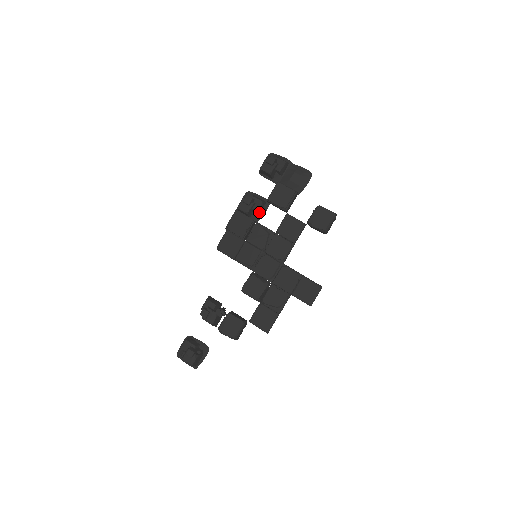
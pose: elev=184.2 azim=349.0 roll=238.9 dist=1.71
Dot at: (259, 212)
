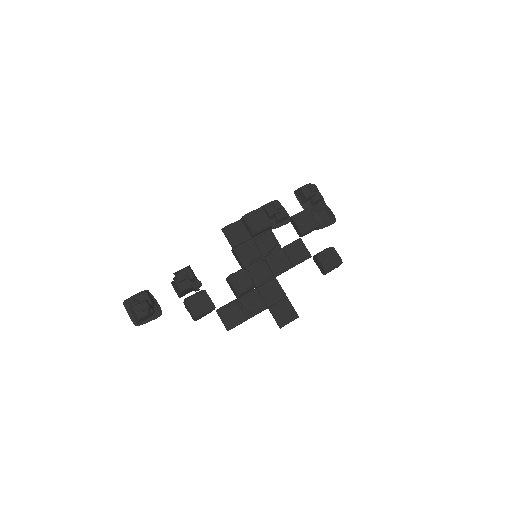
Dot at: (279, 222)
